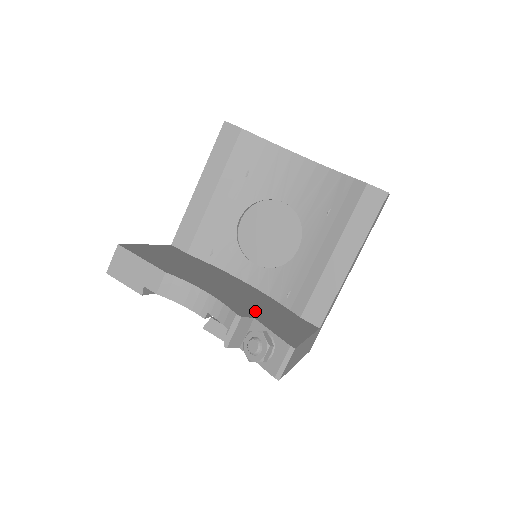
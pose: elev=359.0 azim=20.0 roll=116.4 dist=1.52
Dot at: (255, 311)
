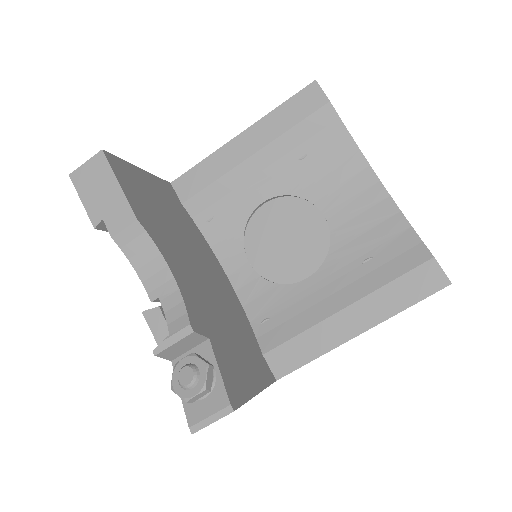
Dot at: (216, 327)
